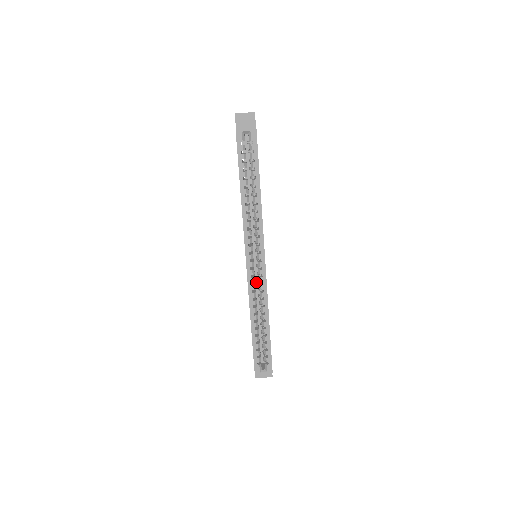
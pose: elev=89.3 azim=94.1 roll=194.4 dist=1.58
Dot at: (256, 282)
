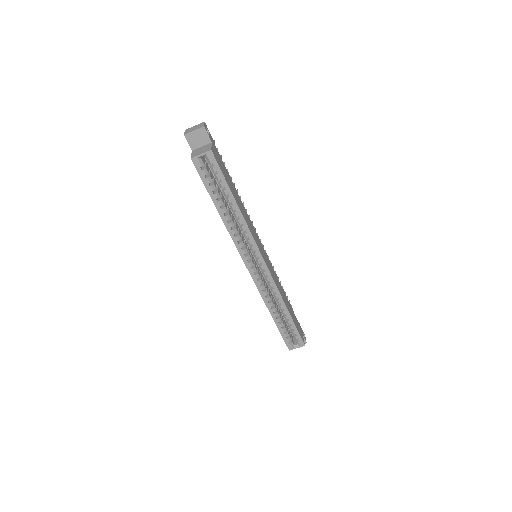
Dot at: occluded
